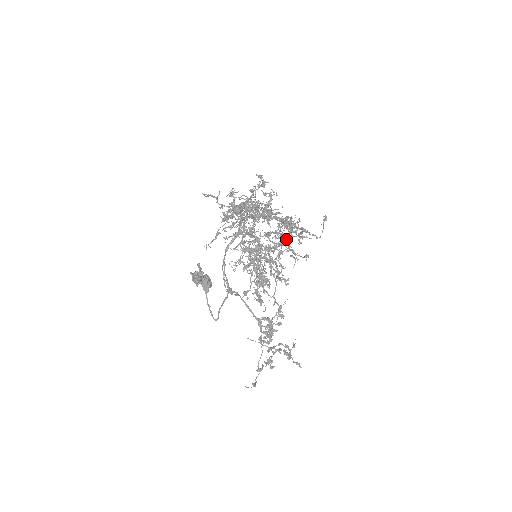
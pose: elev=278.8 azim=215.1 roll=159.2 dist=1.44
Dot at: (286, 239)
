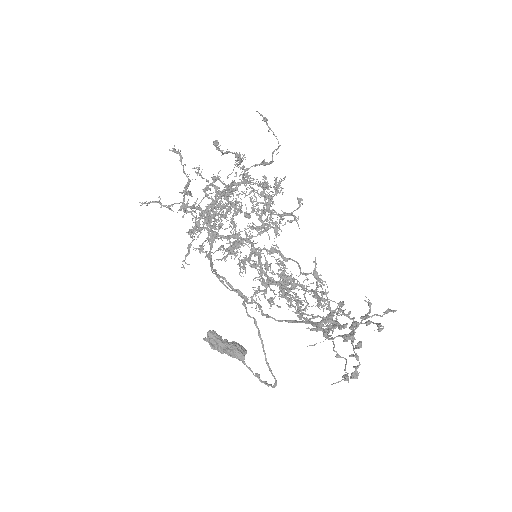
Dot at: (235, 157)
